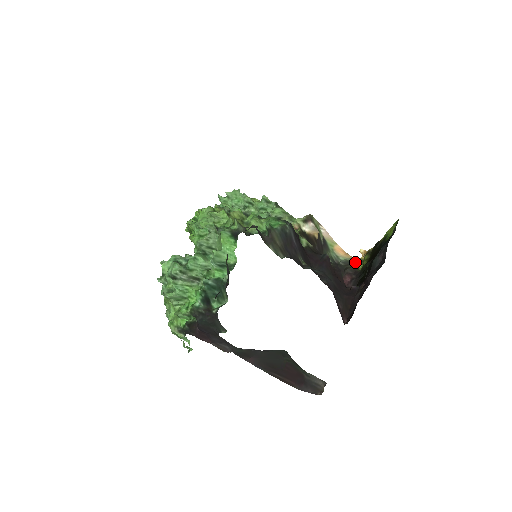
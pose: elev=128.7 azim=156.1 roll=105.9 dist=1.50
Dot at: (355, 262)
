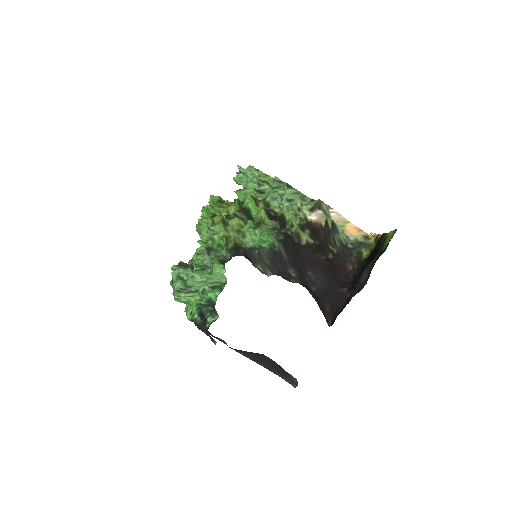
Dot at: (364, 244)
